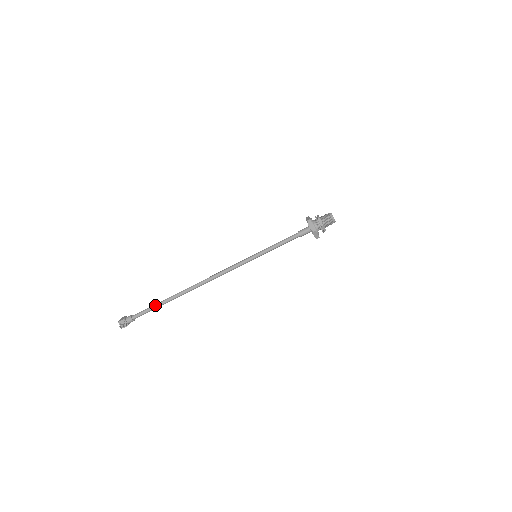
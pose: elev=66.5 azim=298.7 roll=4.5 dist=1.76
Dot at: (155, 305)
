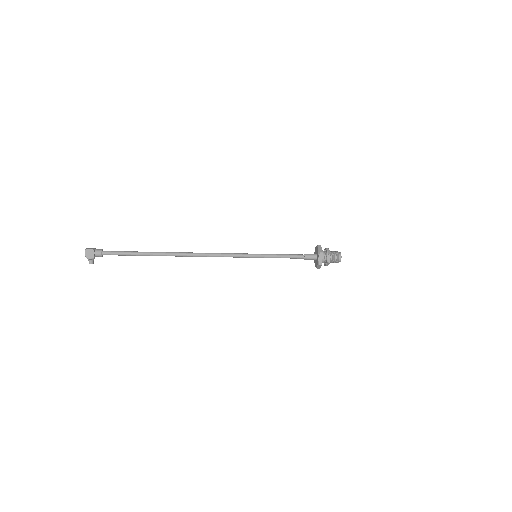
Dot at: (133, 255)
